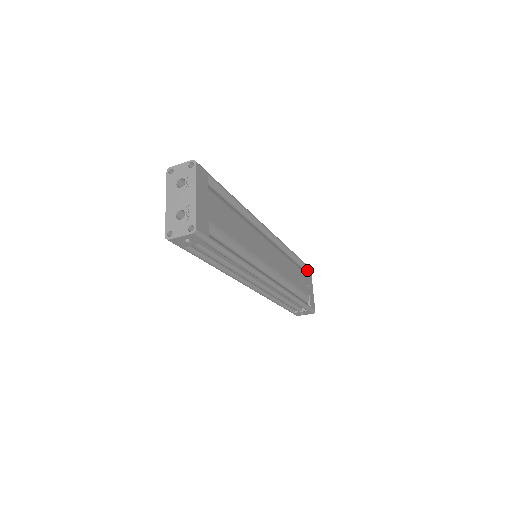
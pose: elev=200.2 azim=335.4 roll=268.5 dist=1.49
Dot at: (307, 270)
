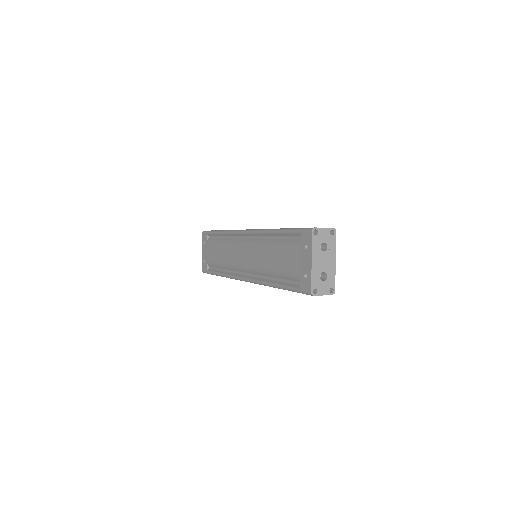
Dot at: occluded
